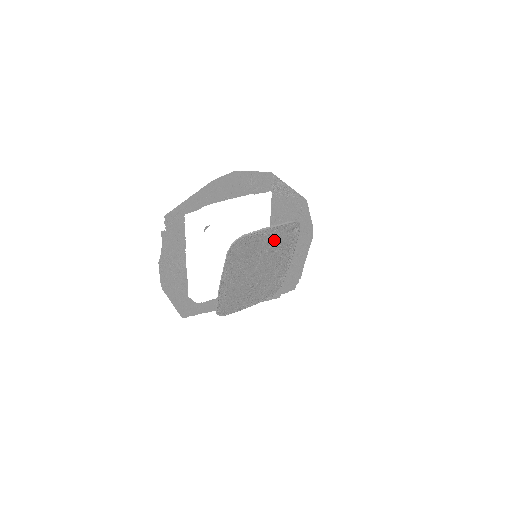
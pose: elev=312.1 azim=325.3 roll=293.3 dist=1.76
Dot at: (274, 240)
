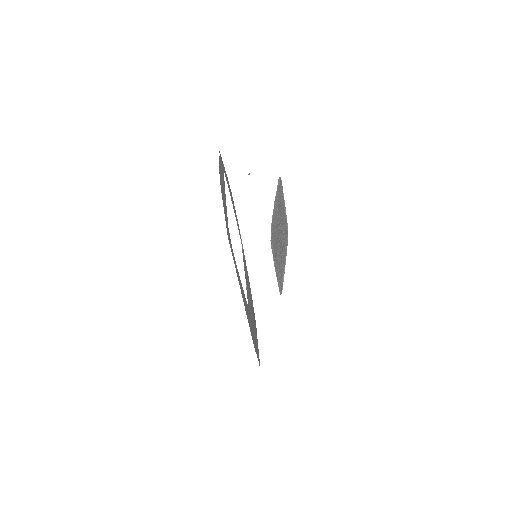
Dot at: (284, 222)
